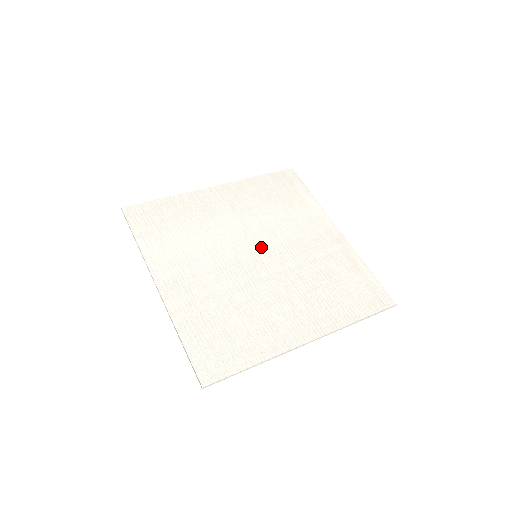
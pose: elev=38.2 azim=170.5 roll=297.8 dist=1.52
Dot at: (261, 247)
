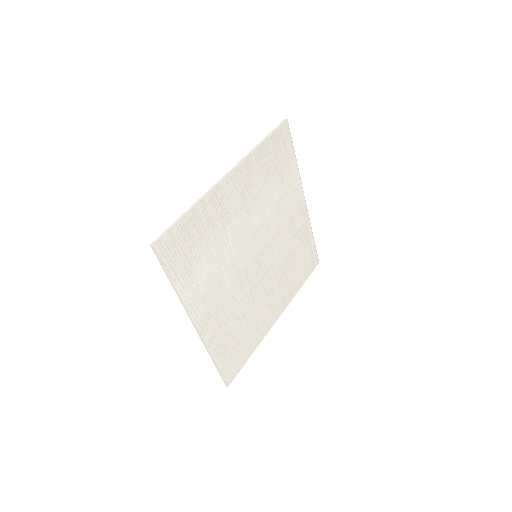
Dot at: (260, 245)
